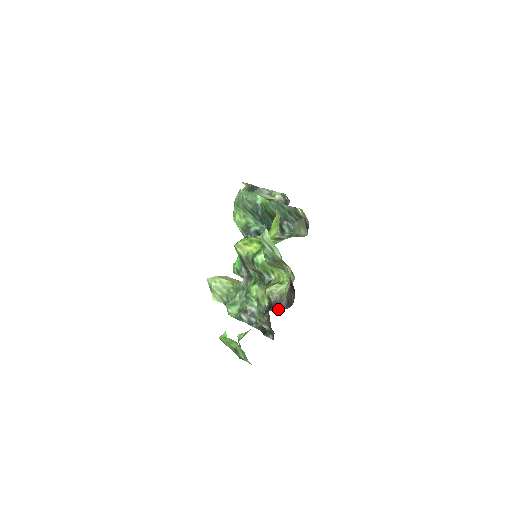
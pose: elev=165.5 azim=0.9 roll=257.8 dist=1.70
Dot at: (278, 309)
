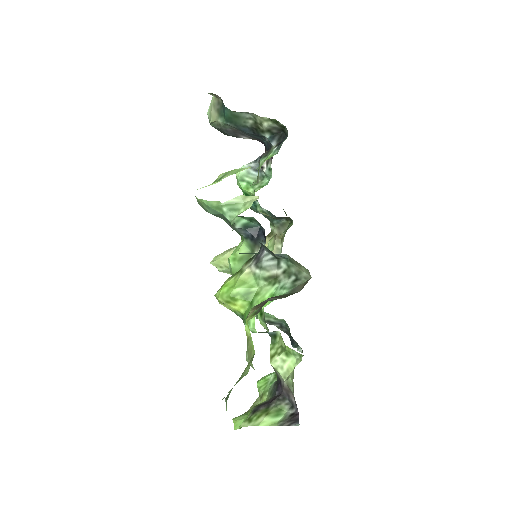
Dot at: (288, 400)
